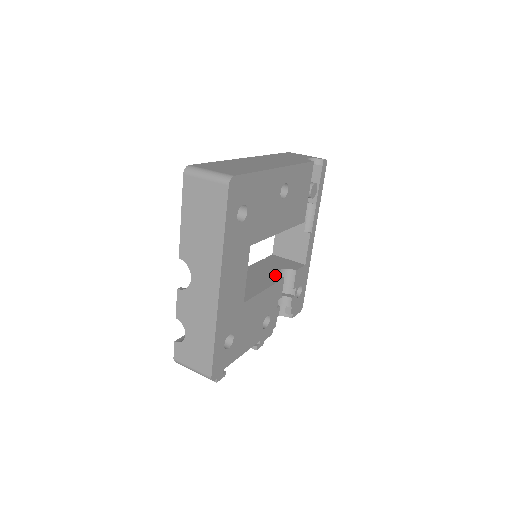
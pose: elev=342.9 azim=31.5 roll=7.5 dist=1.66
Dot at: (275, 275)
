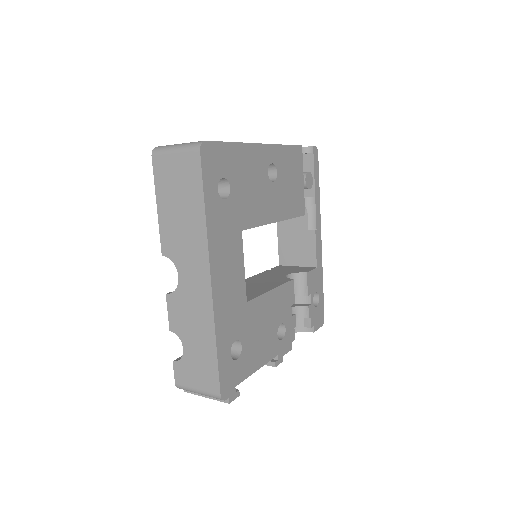
Dot at: (283, 278)
